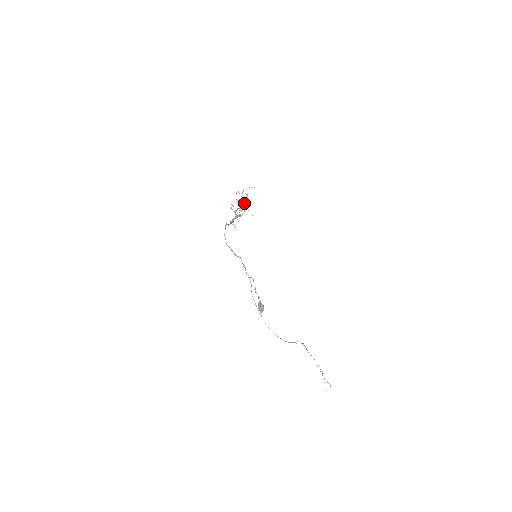
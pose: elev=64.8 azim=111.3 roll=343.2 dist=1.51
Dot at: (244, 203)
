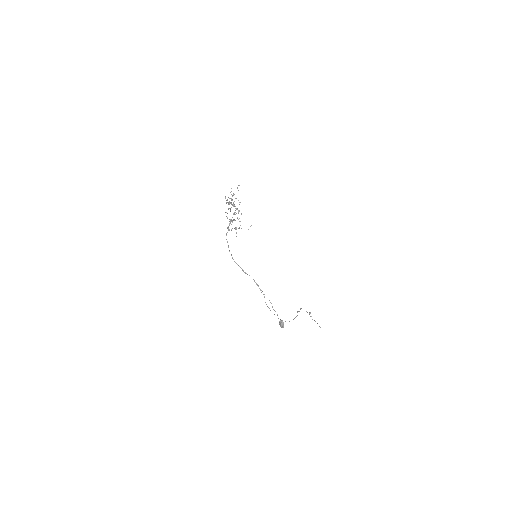
Dot at: occluded
